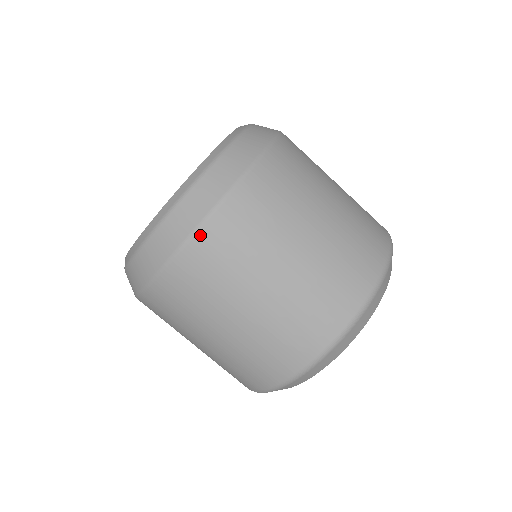
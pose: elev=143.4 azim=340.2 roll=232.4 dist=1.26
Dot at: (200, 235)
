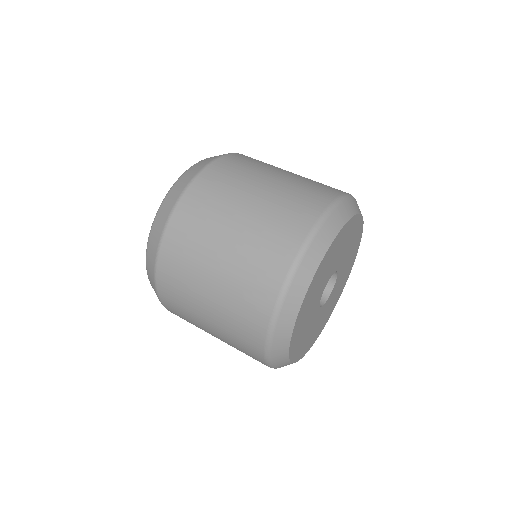
Dot at: (159, 289)
